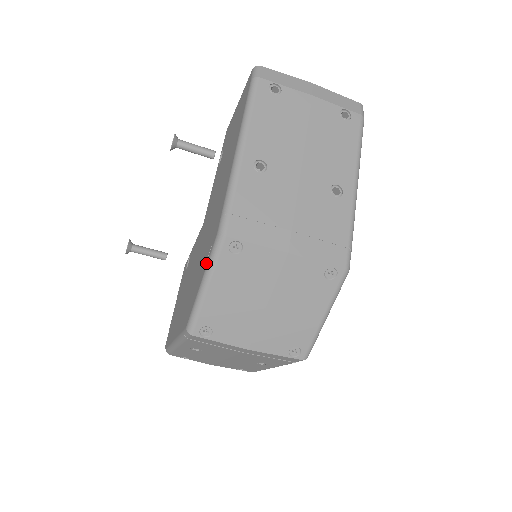
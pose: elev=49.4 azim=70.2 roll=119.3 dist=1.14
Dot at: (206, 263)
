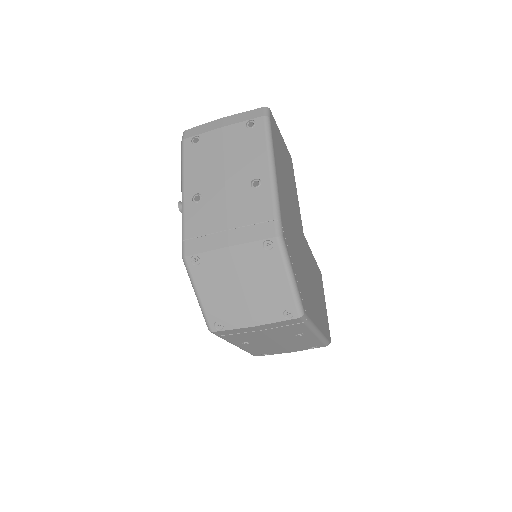
Dot at: occluded
